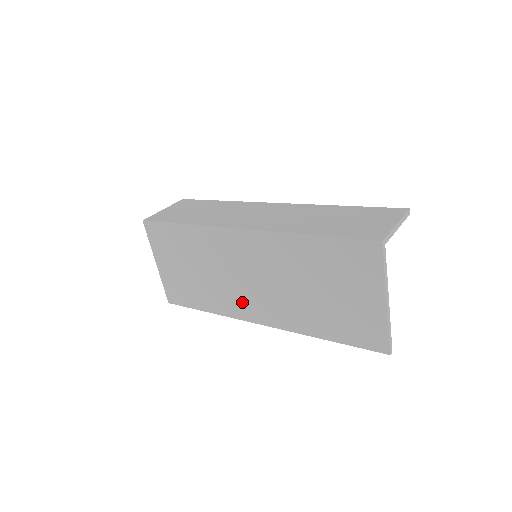
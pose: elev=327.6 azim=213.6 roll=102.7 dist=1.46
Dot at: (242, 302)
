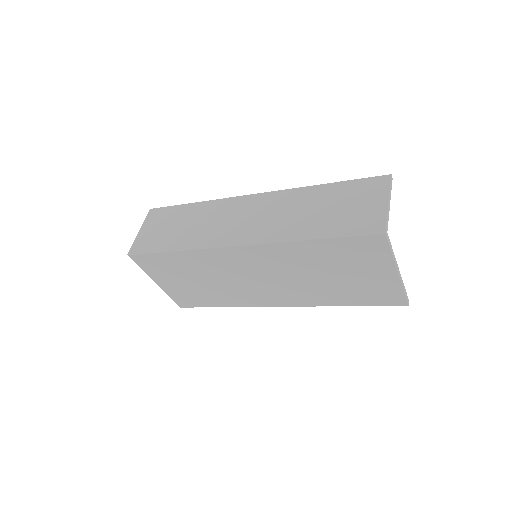
Dot at: (256, 295)
